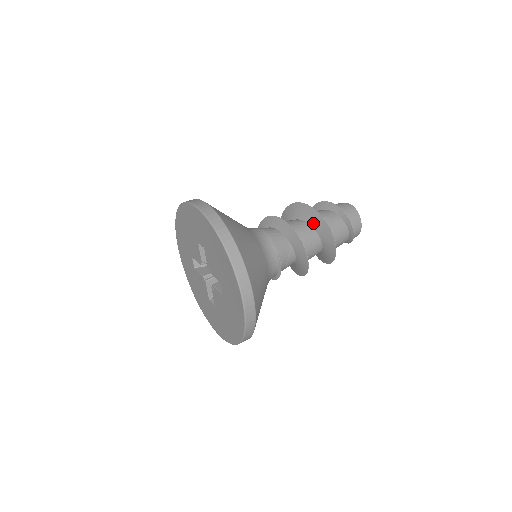
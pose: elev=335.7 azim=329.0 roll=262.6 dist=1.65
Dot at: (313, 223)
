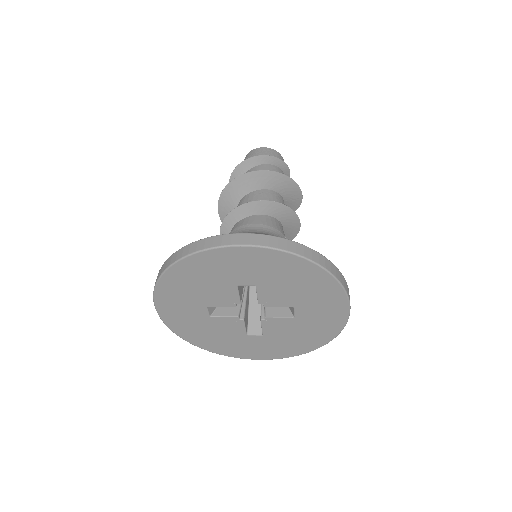
Dot at: (275, 187)
